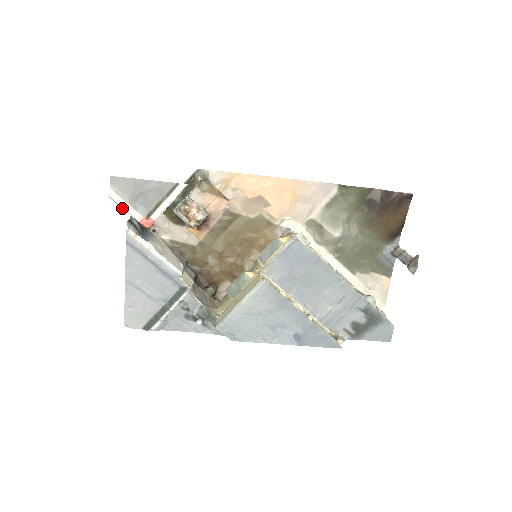
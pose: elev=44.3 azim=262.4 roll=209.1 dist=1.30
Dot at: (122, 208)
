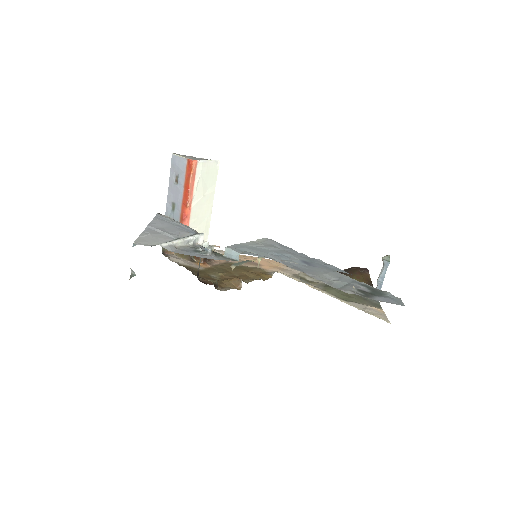
Dot at: (178, 156)
